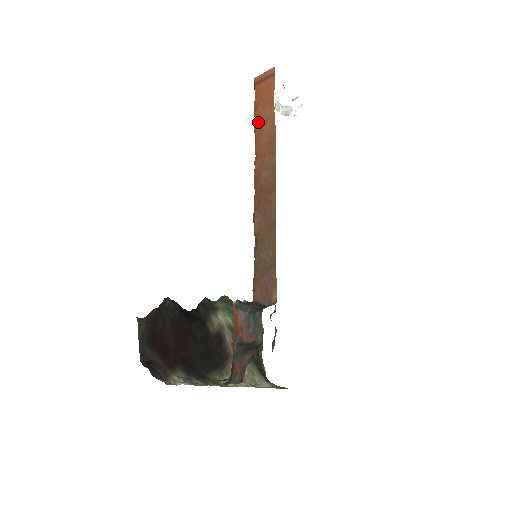
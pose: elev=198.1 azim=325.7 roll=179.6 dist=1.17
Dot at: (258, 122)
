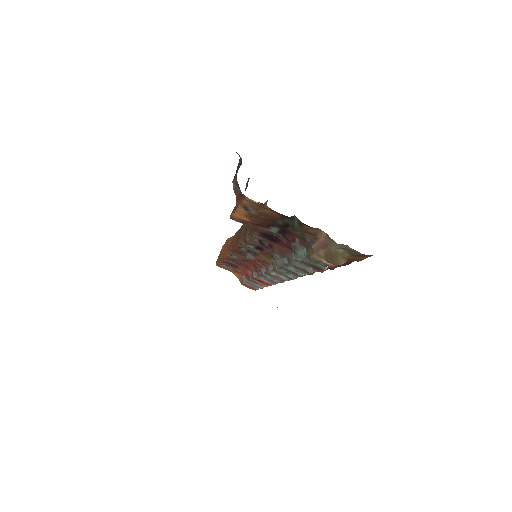
Dot at: (223, 252)
